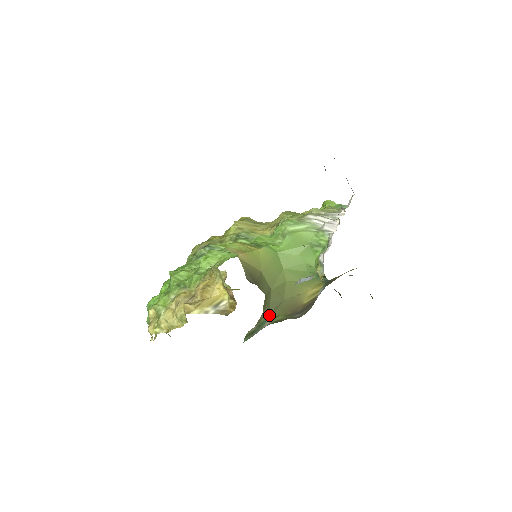
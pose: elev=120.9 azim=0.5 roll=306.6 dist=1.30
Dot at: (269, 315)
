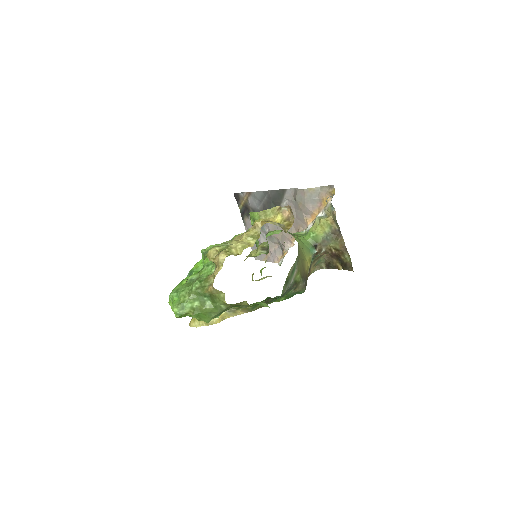
Dot at: (297, 263)
